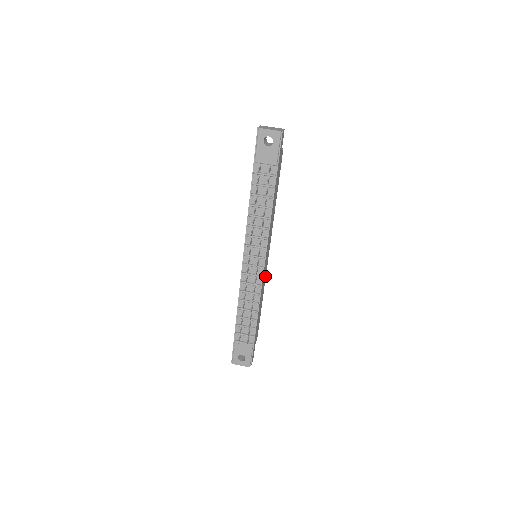
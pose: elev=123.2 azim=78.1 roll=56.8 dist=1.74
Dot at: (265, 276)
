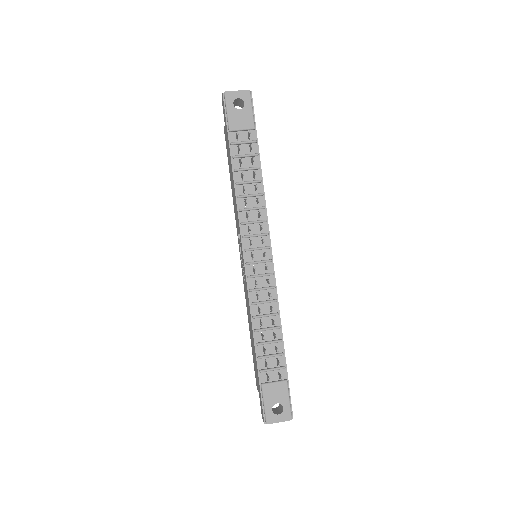
Dot at: occluded
